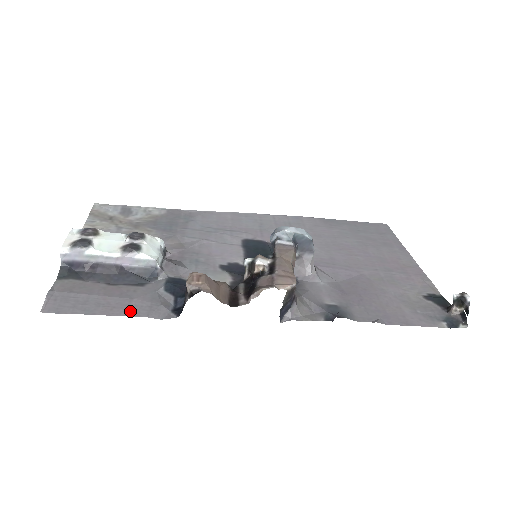
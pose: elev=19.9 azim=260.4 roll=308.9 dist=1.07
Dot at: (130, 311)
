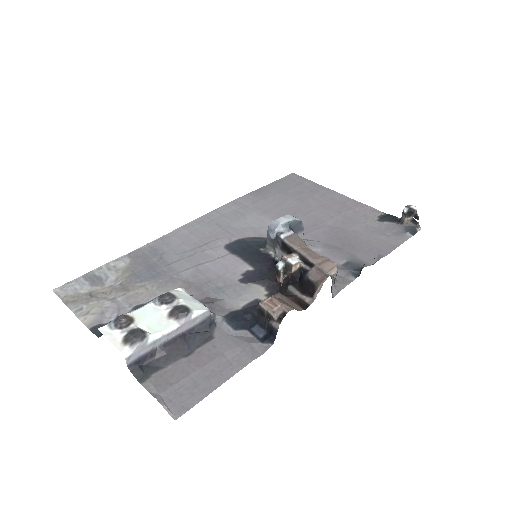
Dot at: (236, 365)
